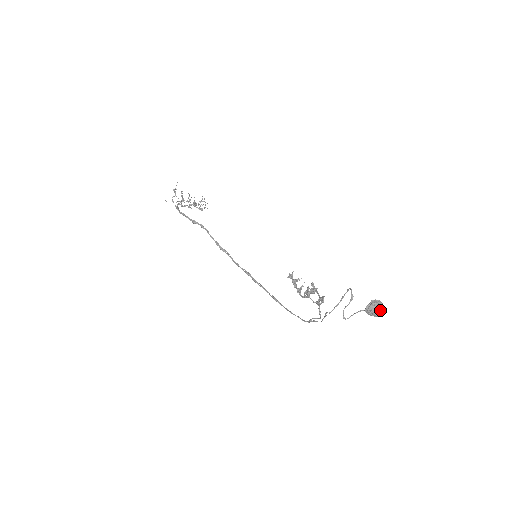
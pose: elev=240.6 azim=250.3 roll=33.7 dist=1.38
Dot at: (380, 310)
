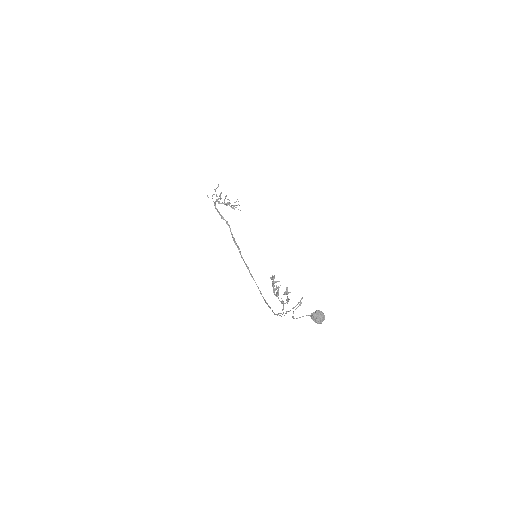
Dot at: (320, 319)
